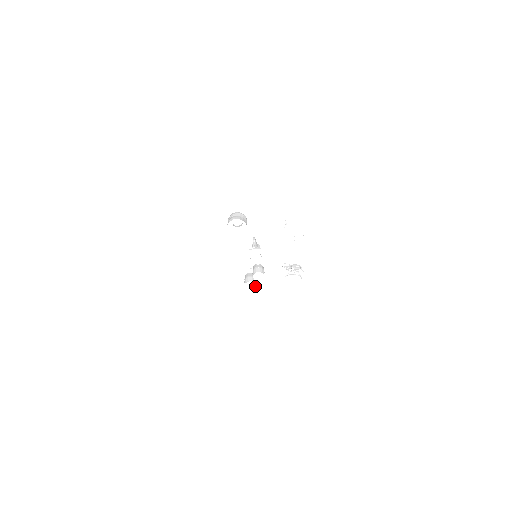
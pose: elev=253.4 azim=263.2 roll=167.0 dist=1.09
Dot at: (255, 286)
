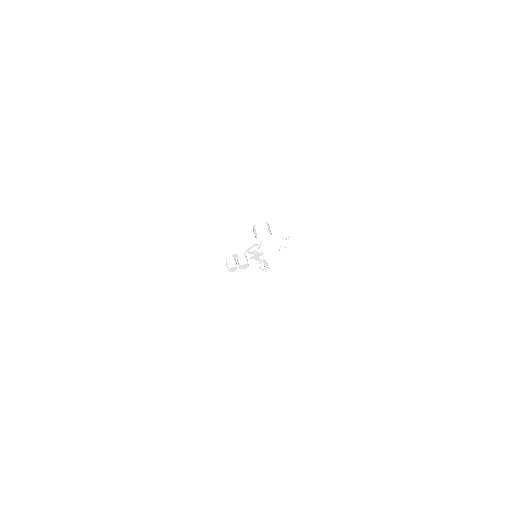
Dot at: (235, 270)
